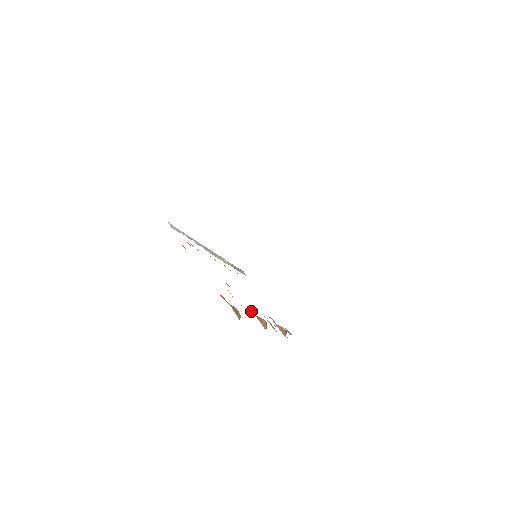
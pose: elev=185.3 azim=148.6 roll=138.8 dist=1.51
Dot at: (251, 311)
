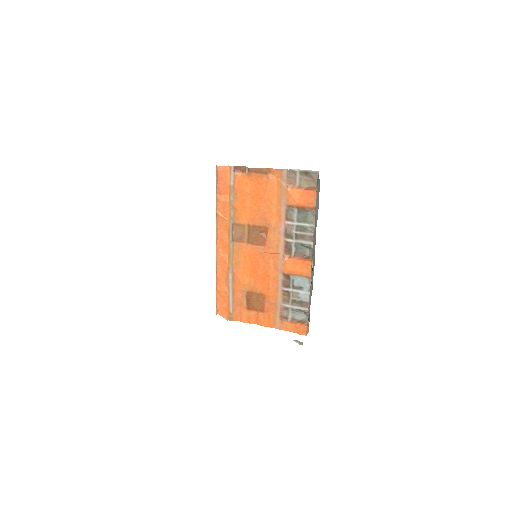
Dot at: (287, 260)
